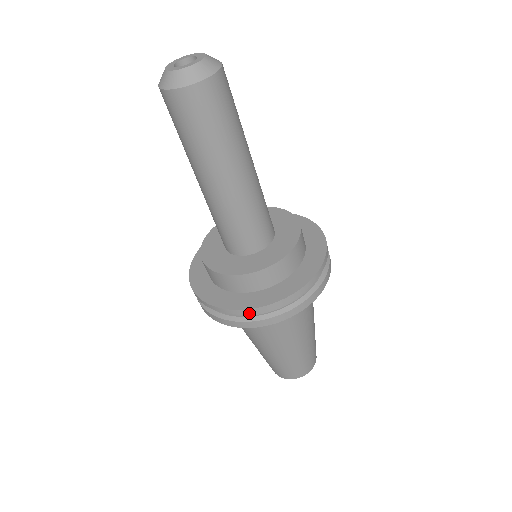
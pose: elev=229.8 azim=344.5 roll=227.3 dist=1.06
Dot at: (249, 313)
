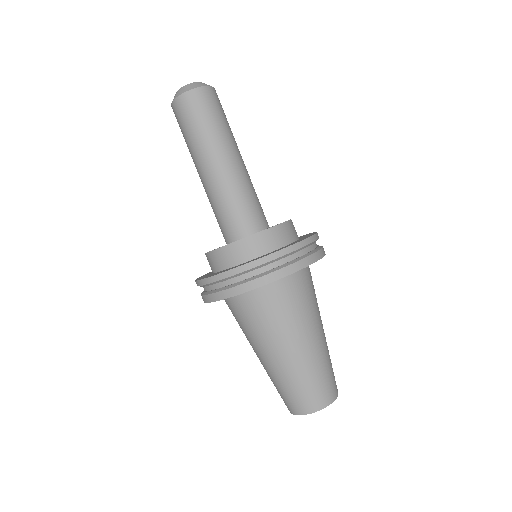
Dot at: (309, 243)
